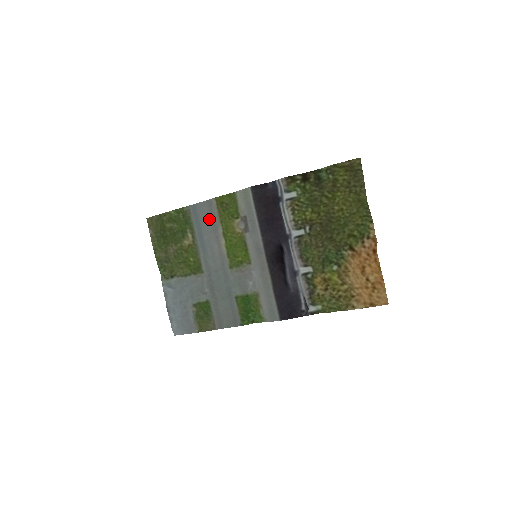
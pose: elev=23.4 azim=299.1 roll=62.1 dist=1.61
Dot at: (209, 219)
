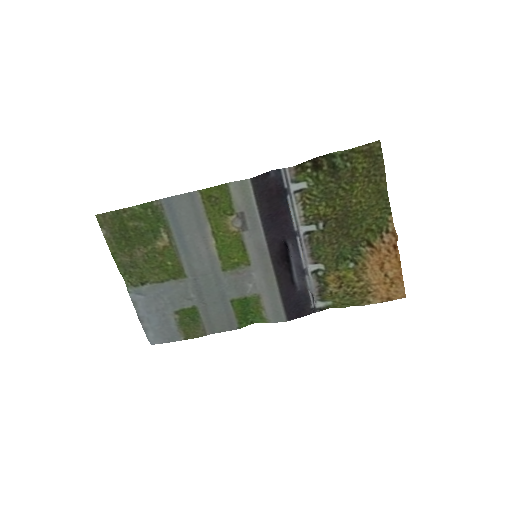
Dot at: (191, 216)
